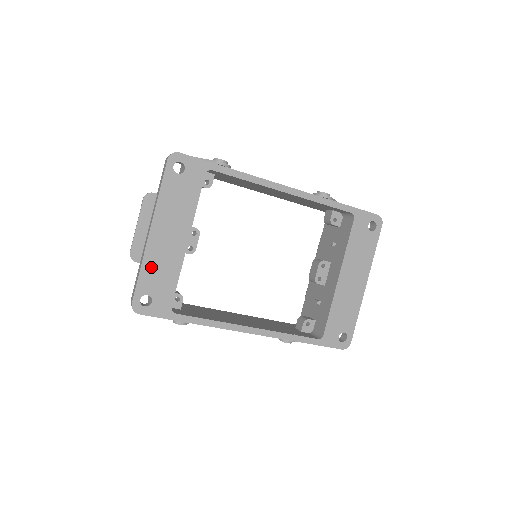
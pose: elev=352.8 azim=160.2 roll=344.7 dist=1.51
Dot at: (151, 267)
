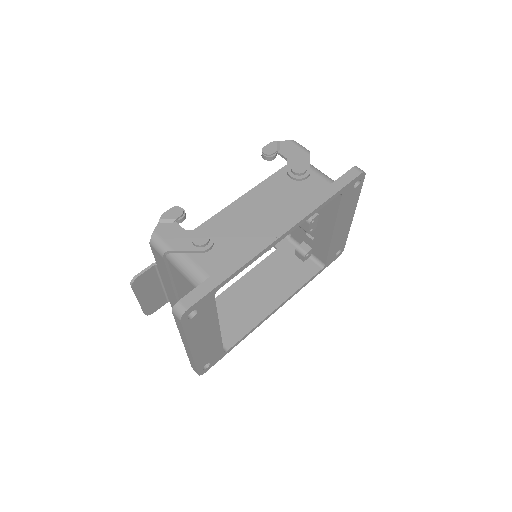
Dot at: (201, 357)
